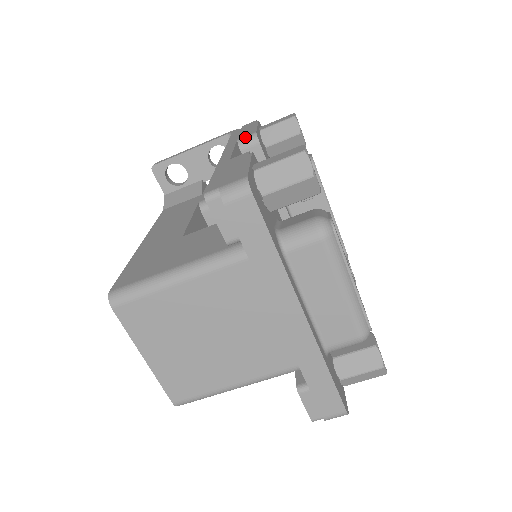
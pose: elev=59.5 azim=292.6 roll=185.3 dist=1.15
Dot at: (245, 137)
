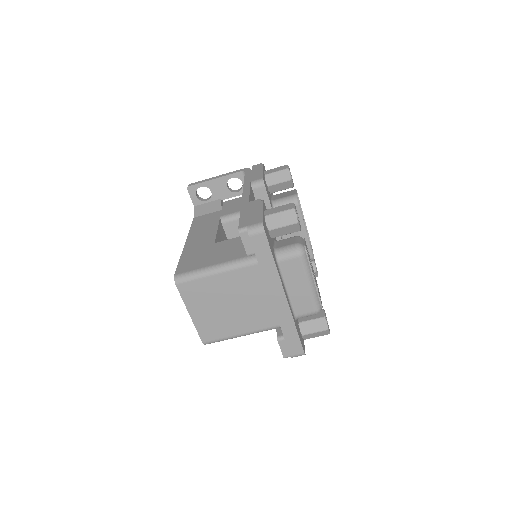
Dot at: (256, 181)
